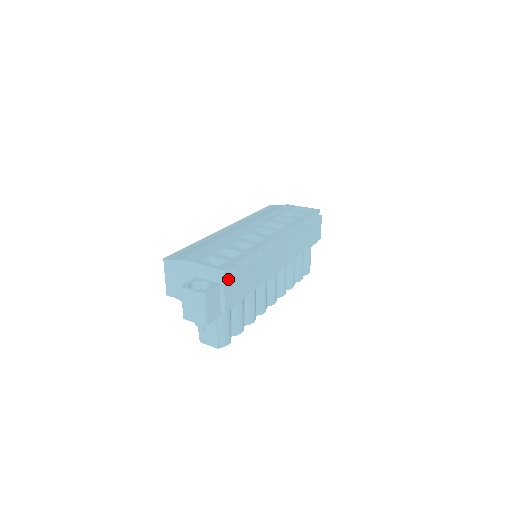
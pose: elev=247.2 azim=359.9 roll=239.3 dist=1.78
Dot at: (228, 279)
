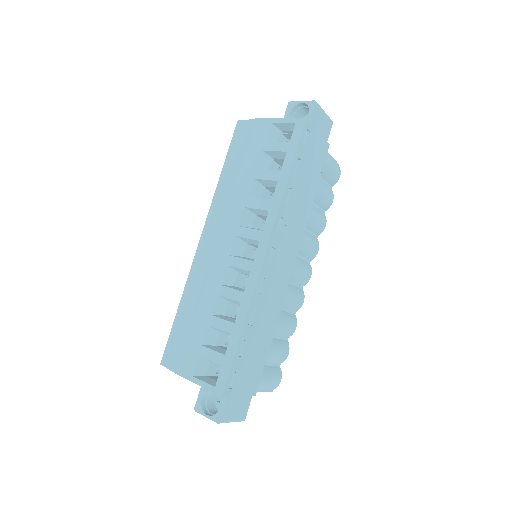
Dot at: (234, 387)
